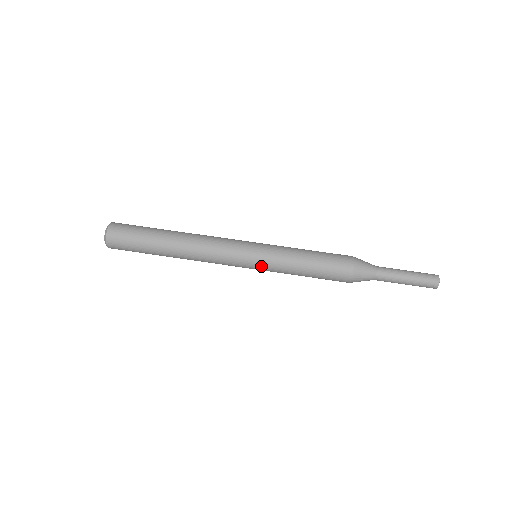
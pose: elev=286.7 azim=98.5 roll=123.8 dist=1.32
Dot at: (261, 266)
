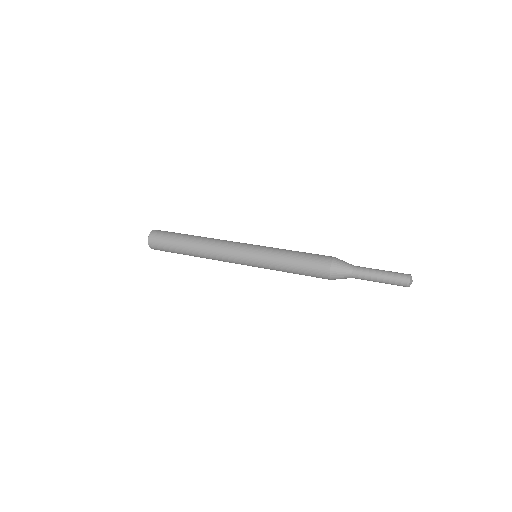
Dot at: (258, 253)
